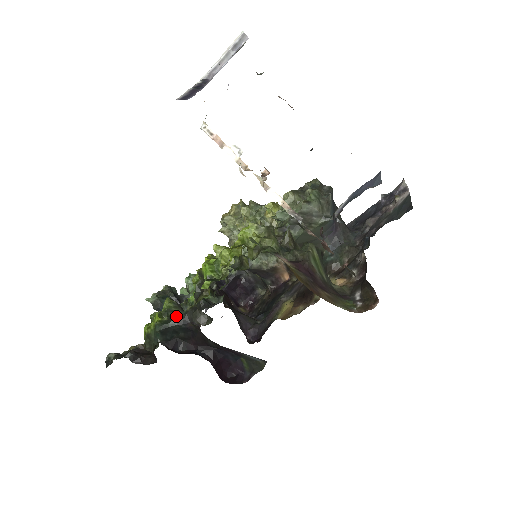
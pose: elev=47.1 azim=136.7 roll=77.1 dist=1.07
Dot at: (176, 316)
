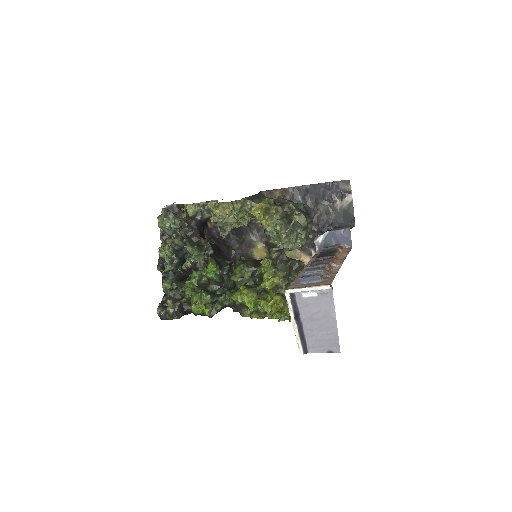
Dot at: (220, 309)
